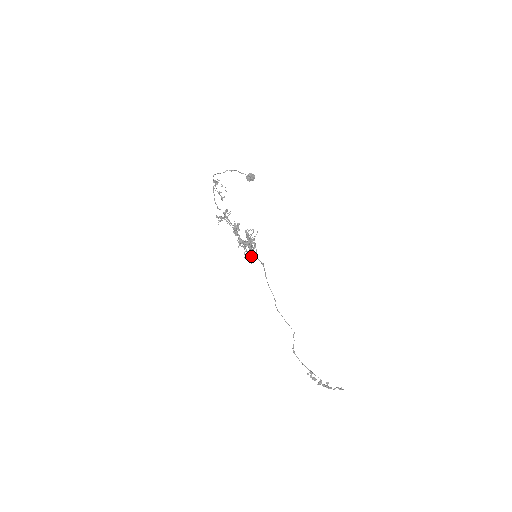
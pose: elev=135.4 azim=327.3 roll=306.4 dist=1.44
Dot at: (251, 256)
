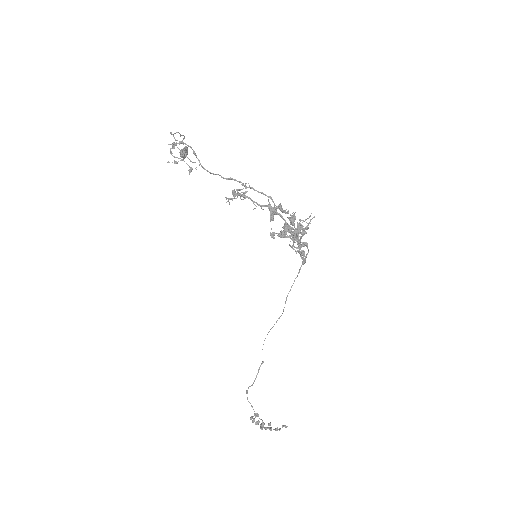
Dot at: (299, 250)
